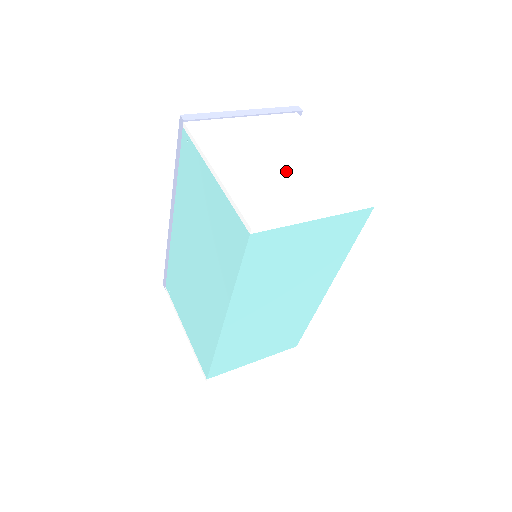
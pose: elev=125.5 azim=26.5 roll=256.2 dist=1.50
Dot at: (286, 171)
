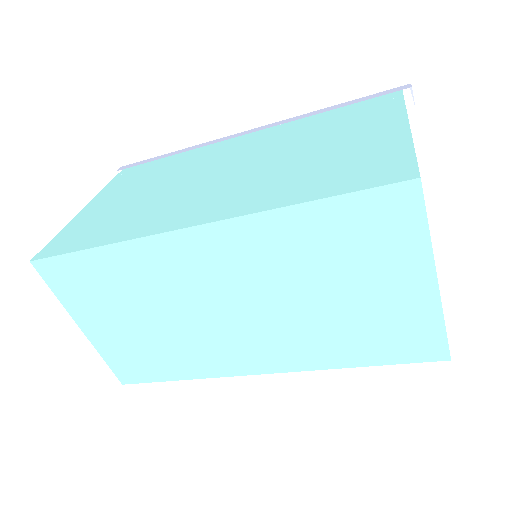
Dot at: occluded
